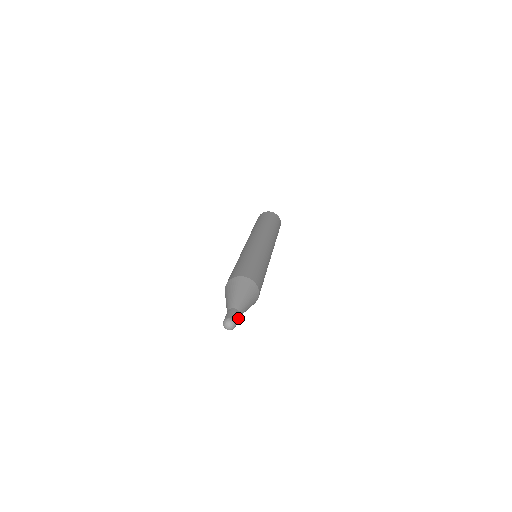
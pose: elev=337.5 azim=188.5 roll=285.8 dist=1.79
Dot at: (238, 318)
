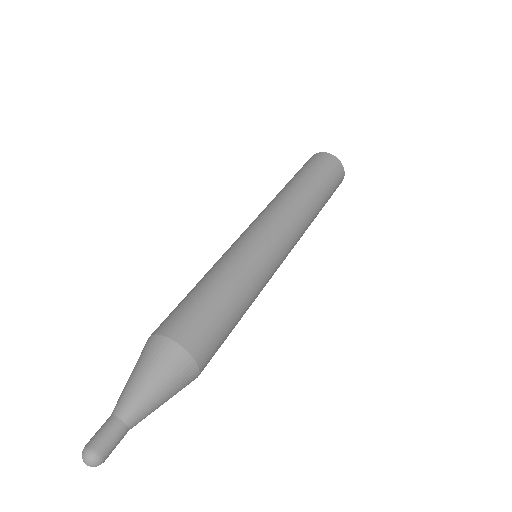
Dot at: (120, 435)
